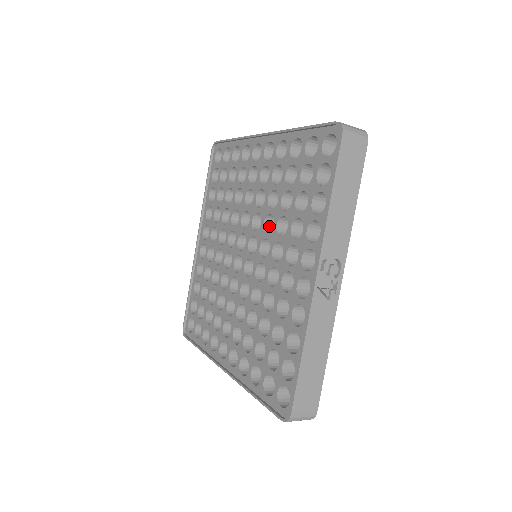
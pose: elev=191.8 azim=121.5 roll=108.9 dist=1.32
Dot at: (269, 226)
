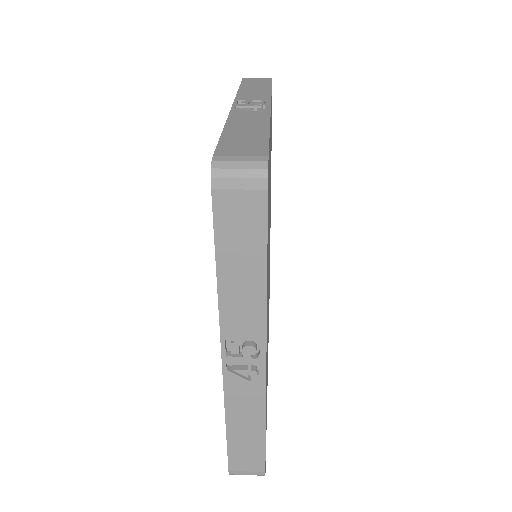
Dot at: occluded
